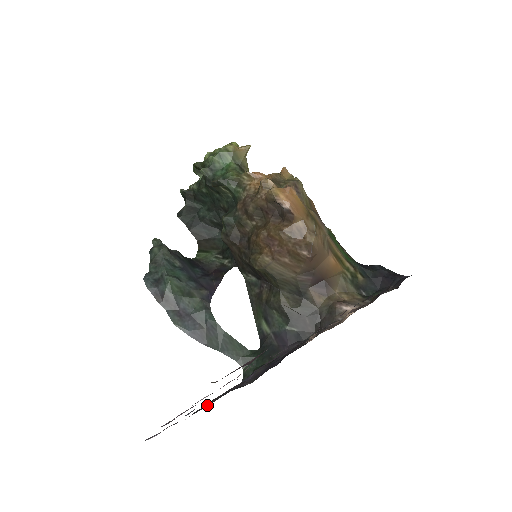
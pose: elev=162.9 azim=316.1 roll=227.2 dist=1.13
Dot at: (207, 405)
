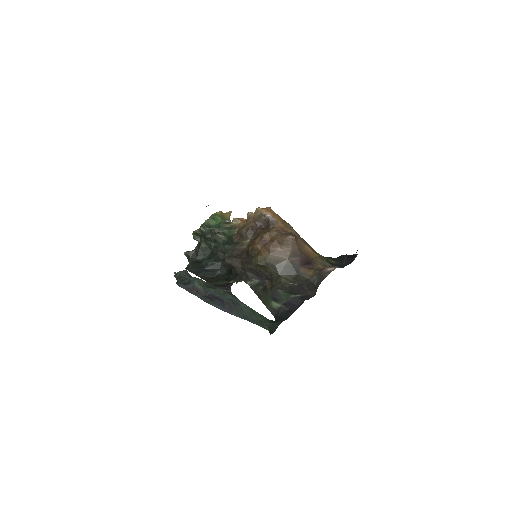
Dot at: occluded
